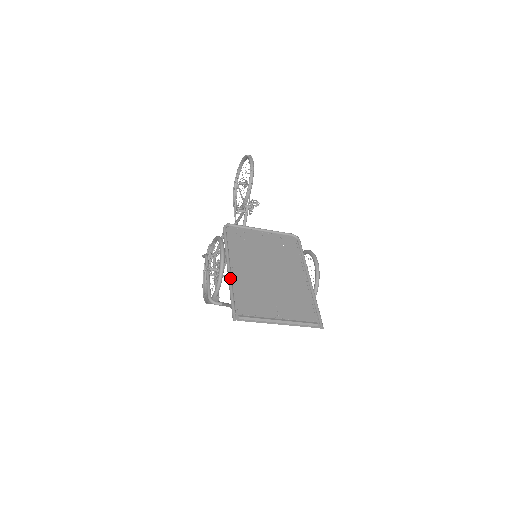
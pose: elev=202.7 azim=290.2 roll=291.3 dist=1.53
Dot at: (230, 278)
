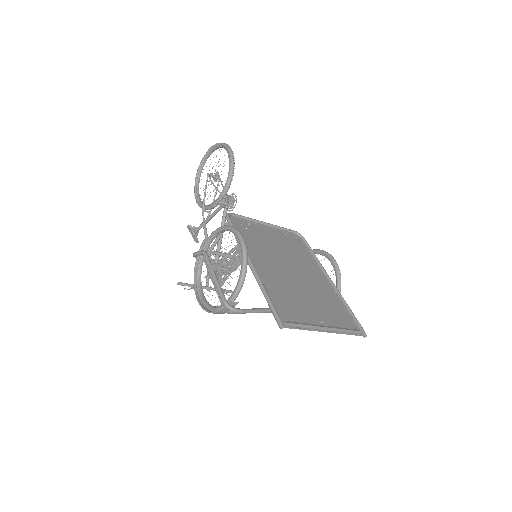
Dot at: (258, 275)
